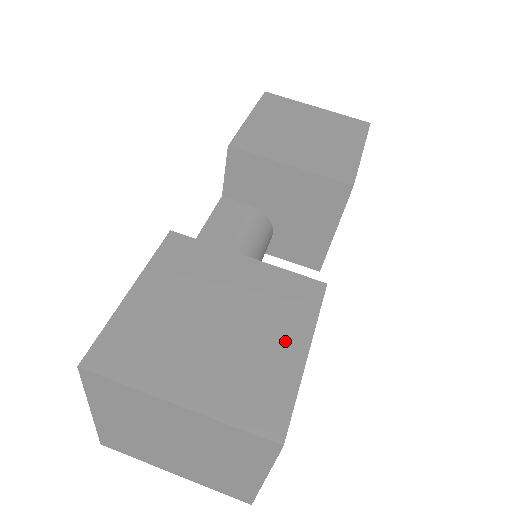
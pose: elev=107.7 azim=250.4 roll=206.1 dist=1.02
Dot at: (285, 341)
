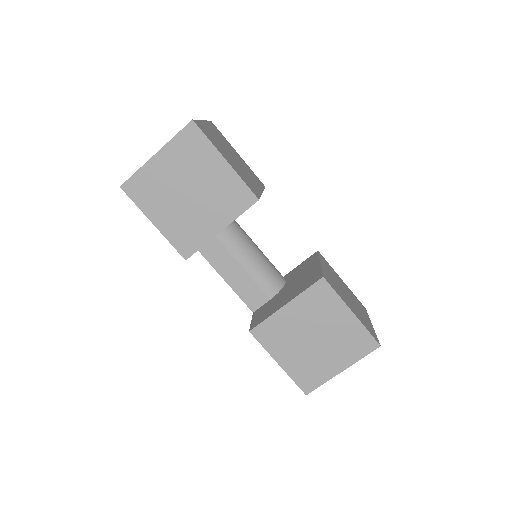
Dot at: (341, 318)
